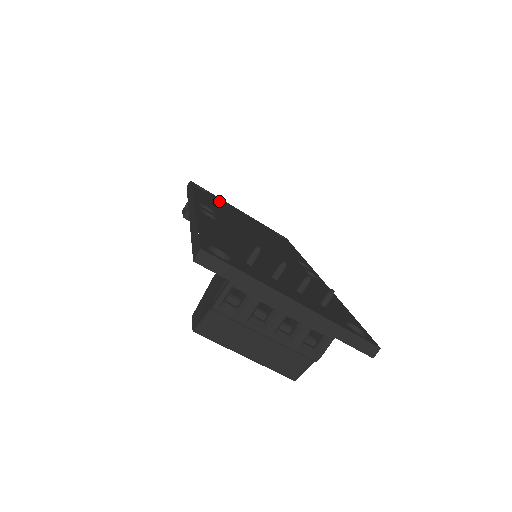
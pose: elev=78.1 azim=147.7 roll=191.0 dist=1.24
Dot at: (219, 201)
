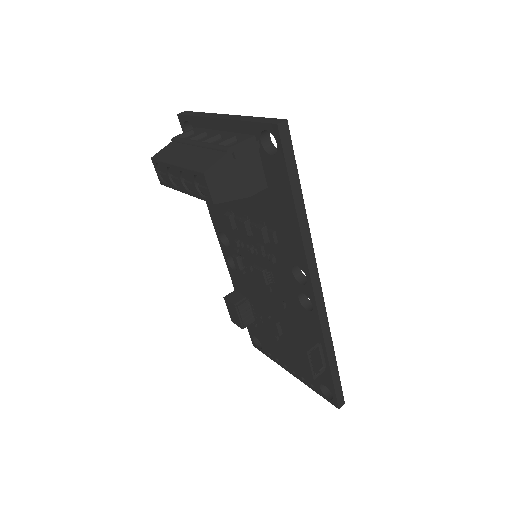
Dot at: occluded
